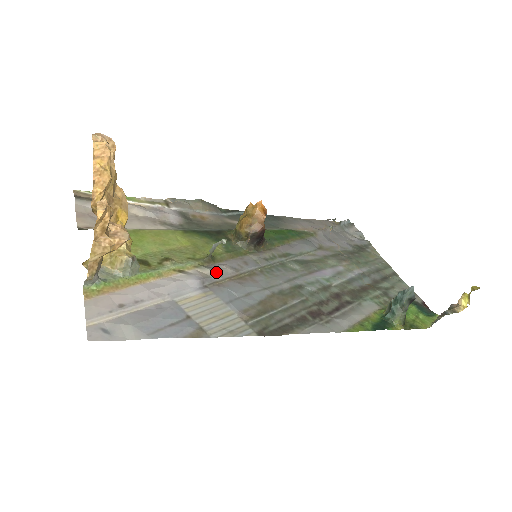
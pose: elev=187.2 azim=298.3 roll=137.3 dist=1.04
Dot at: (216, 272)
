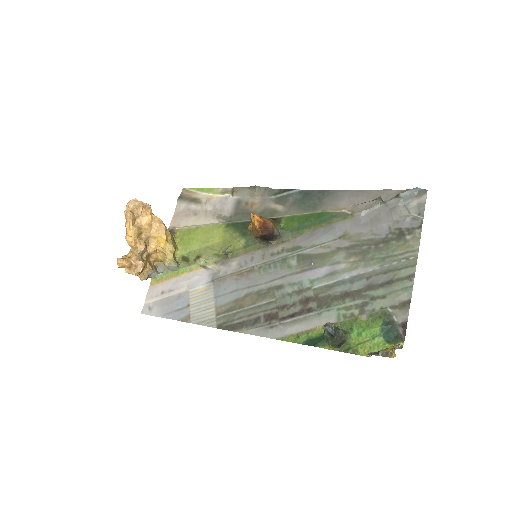
Dot at: (224, 269)
